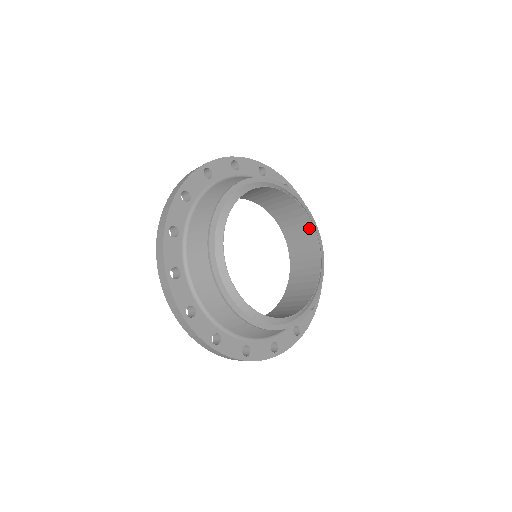
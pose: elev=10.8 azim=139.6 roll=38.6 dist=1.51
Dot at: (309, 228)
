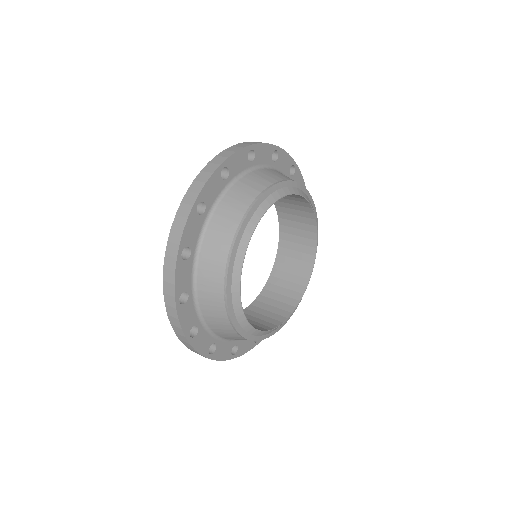
Dot at: occluded
